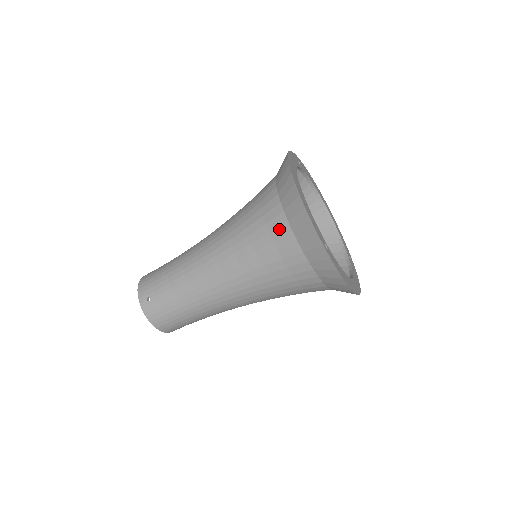
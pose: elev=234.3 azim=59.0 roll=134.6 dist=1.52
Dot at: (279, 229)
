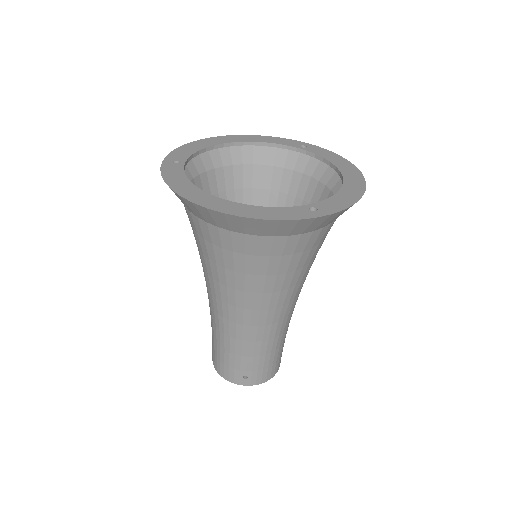
Dot at: (261, 247)
